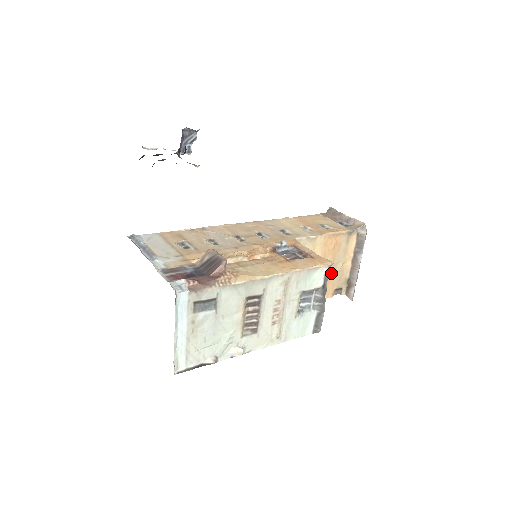
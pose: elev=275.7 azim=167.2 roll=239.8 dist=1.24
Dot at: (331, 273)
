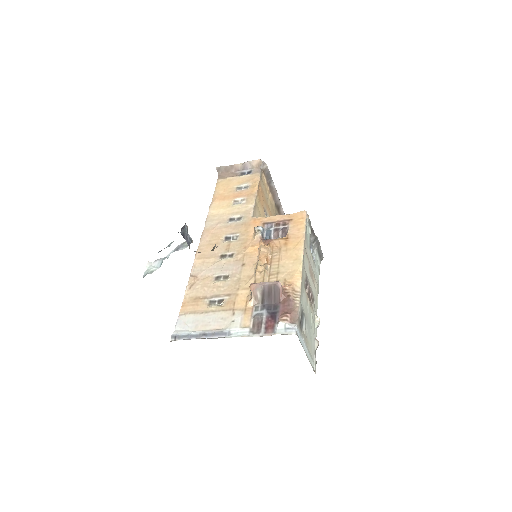
Dot at: (270, 213)
